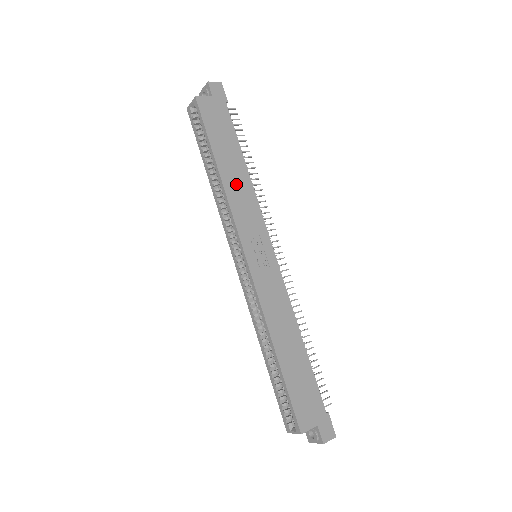
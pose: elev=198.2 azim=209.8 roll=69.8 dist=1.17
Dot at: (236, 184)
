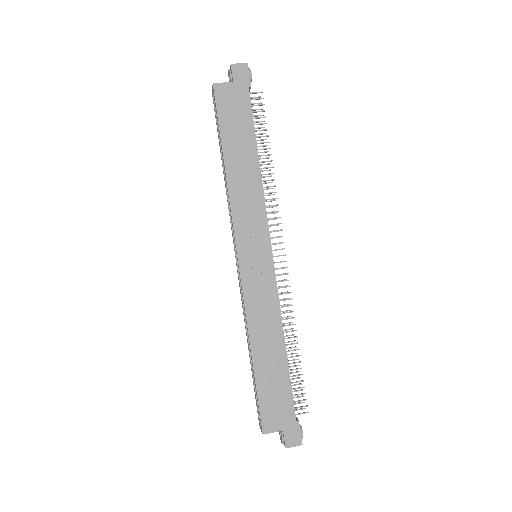
Dot at: (242, 181)
